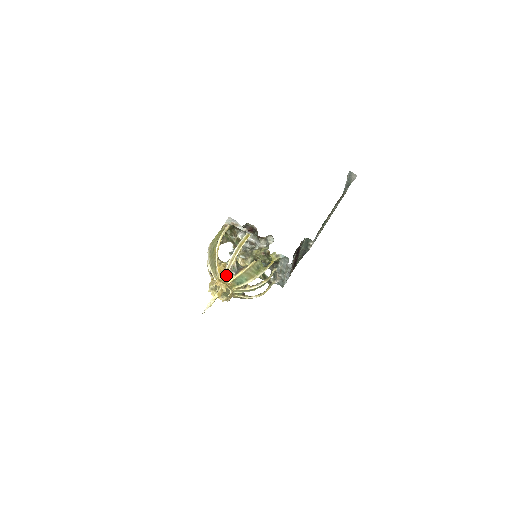
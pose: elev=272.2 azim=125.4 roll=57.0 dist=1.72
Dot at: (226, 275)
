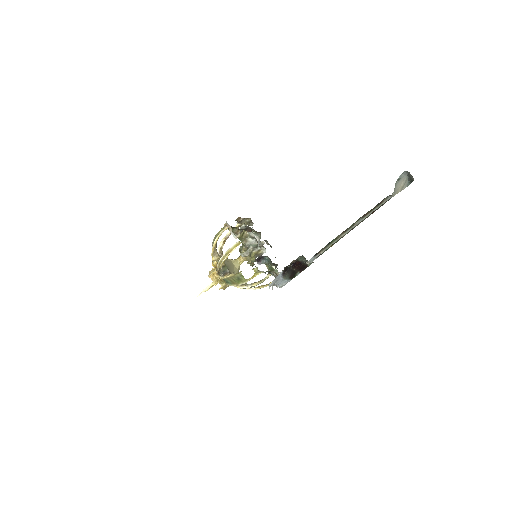
Dot at: (218, 272)
